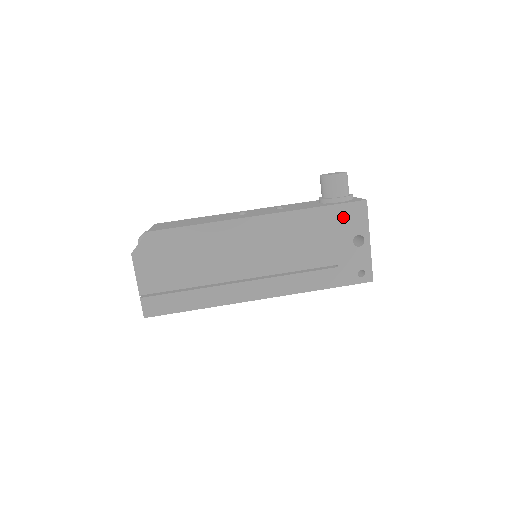
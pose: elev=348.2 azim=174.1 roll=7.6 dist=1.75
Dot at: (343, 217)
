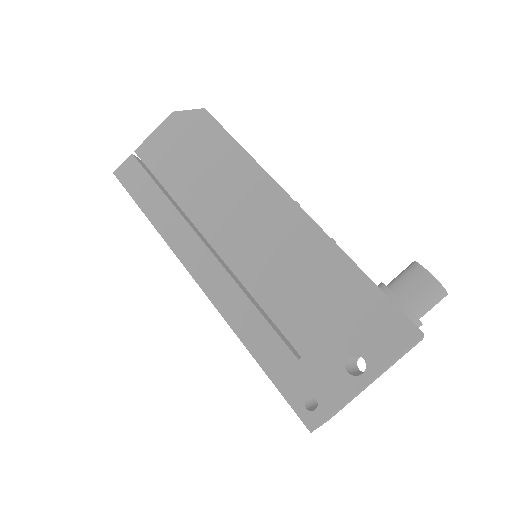
Dot at: (373, 316)
